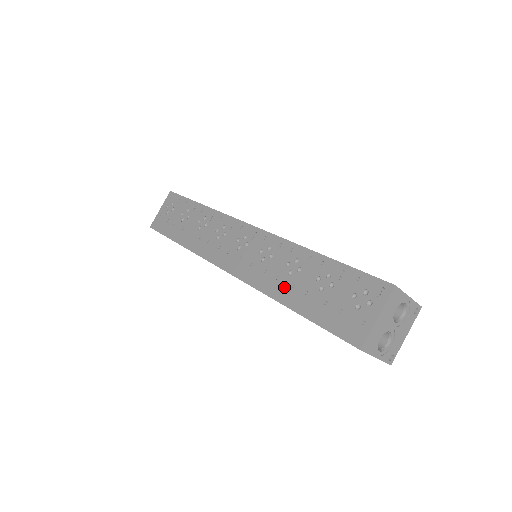
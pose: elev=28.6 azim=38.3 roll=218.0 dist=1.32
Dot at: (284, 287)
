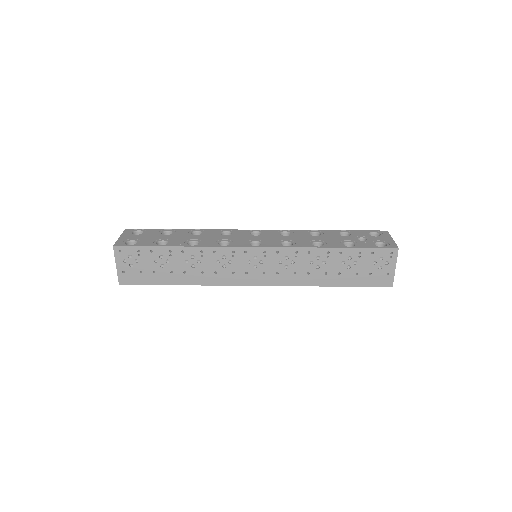
Dot at: (319, 277)
